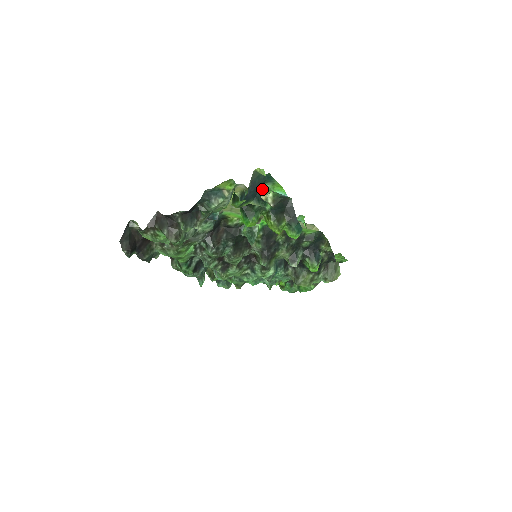
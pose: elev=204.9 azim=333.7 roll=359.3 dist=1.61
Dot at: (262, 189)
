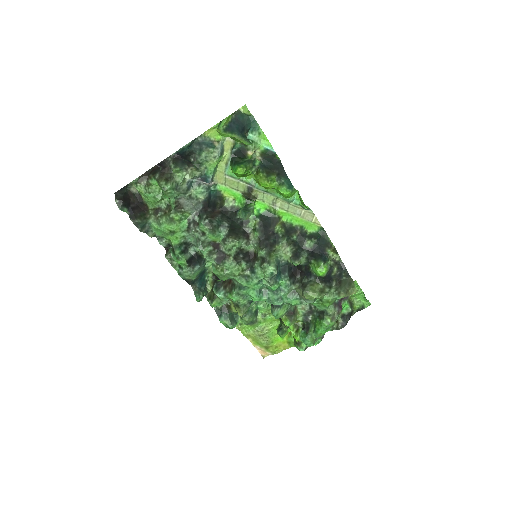
Dot at: occluded
